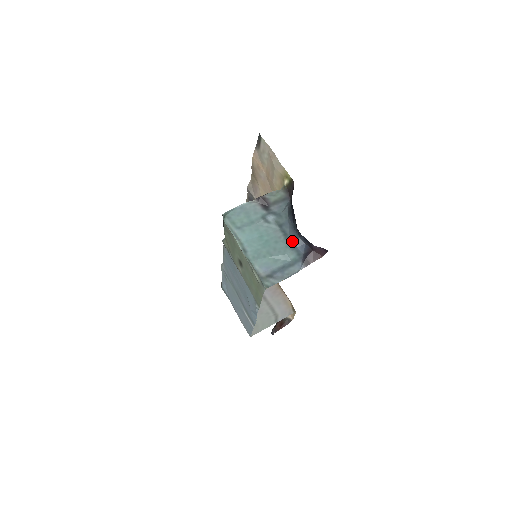
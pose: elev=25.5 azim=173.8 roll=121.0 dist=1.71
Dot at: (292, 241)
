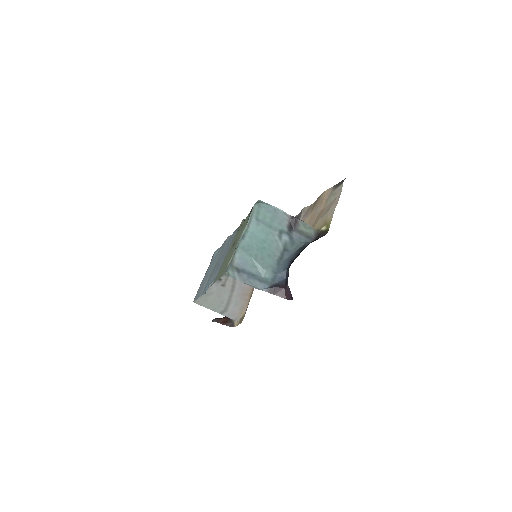
Dot at: (280, 267)
